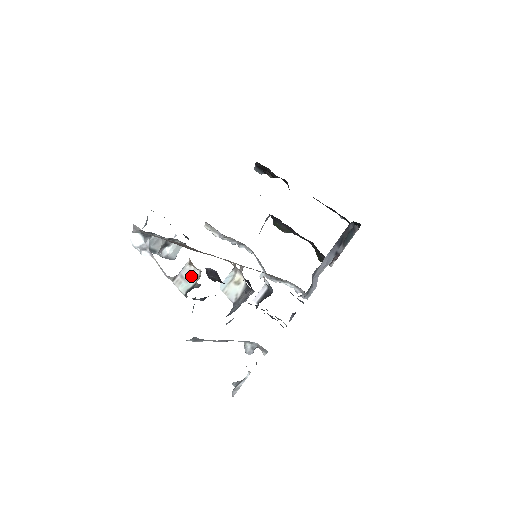
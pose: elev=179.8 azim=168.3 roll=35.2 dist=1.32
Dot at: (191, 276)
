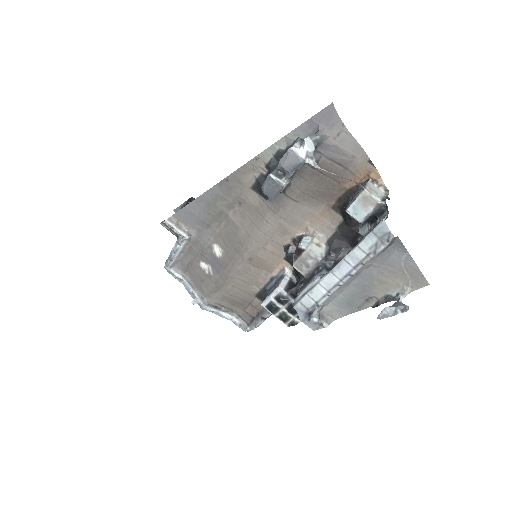
Dot at: (377, 191)
